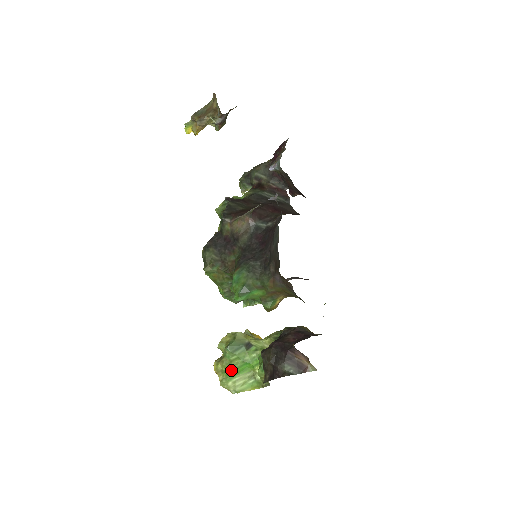
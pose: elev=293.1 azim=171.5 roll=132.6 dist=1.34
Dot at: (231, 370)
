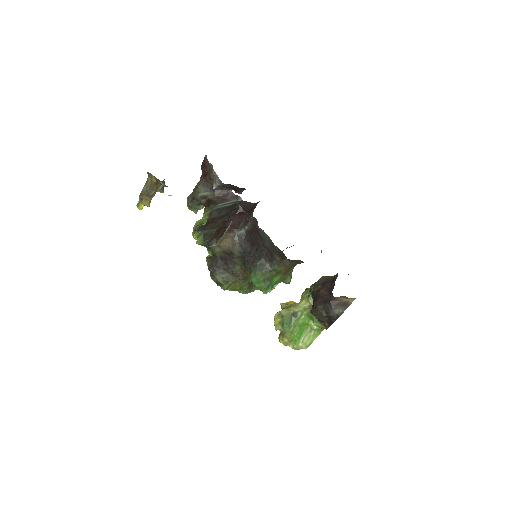
Dot at: (295, 337)
